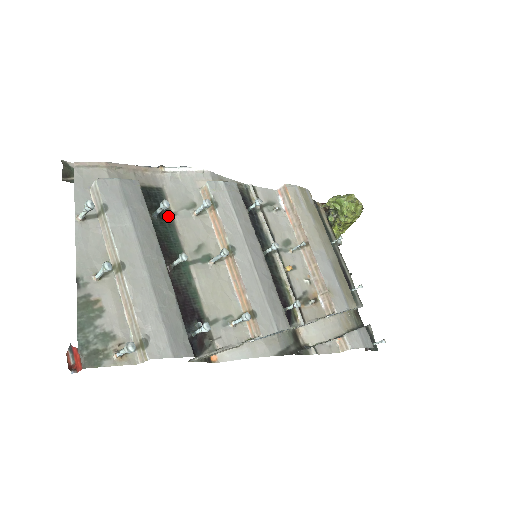
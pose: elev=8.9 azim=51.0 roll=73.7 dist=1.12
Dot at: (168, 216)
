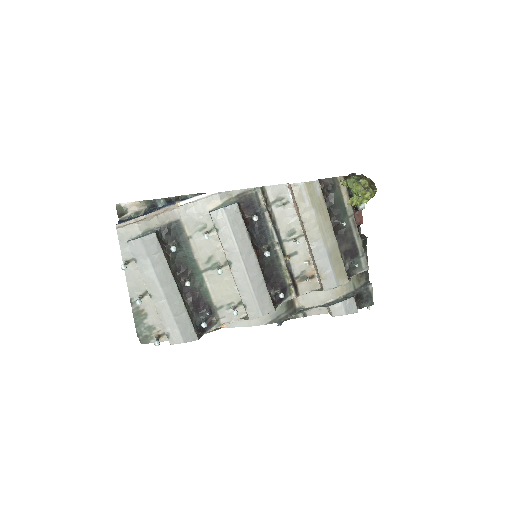
Dot at: (185, 241)
